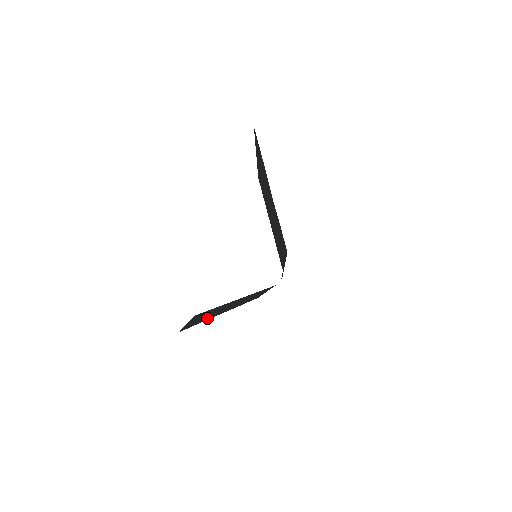
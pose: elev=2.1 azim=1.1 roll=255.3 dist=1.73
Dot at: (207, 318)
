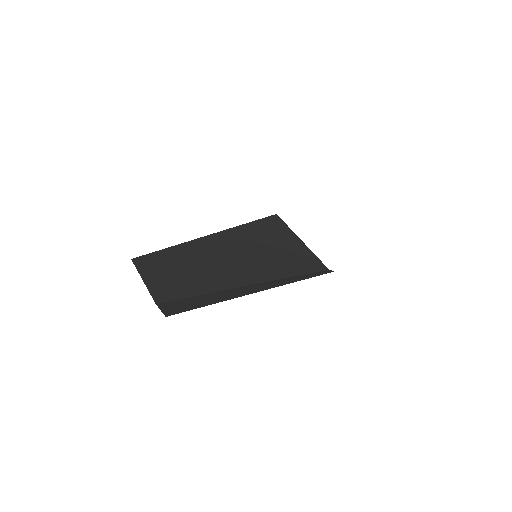
Dot at: (173, 262)
